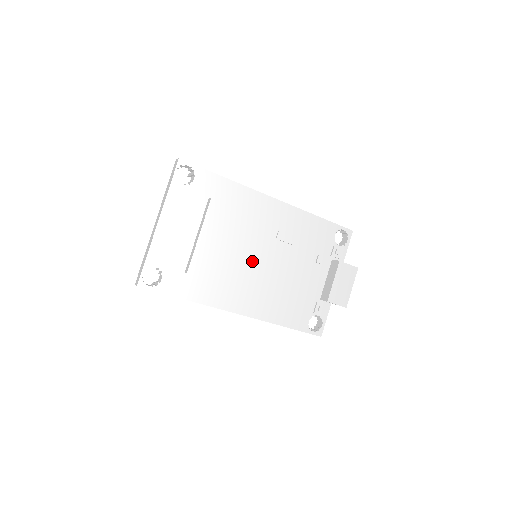
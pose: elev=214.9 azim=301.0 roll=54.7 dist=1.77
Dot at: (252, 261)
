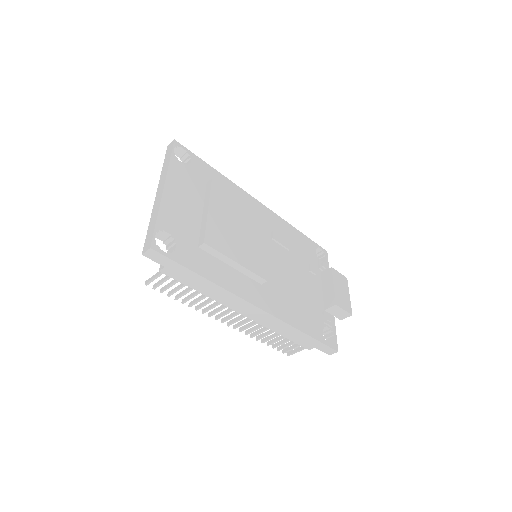
Dot at: (260, 249)
